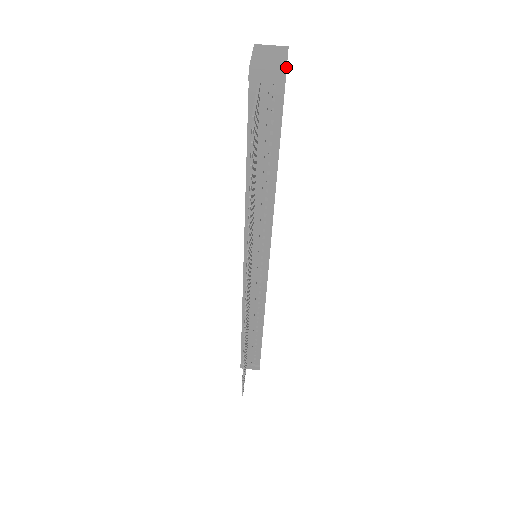
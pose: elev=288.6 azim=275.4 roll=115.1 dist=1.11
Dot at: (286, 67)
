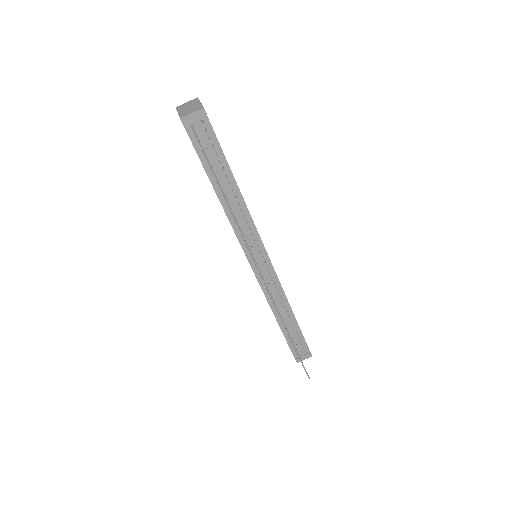
Dot at: (202, 106)
